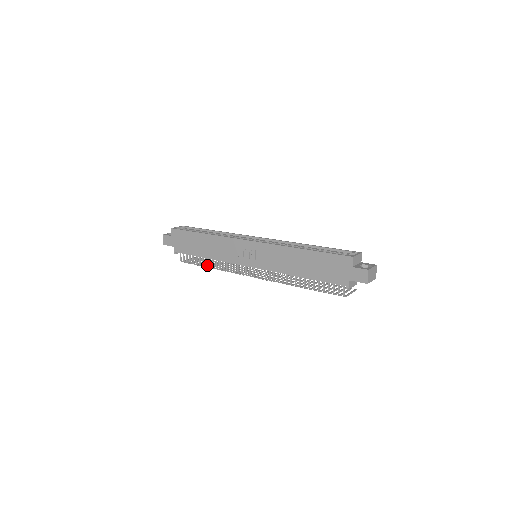
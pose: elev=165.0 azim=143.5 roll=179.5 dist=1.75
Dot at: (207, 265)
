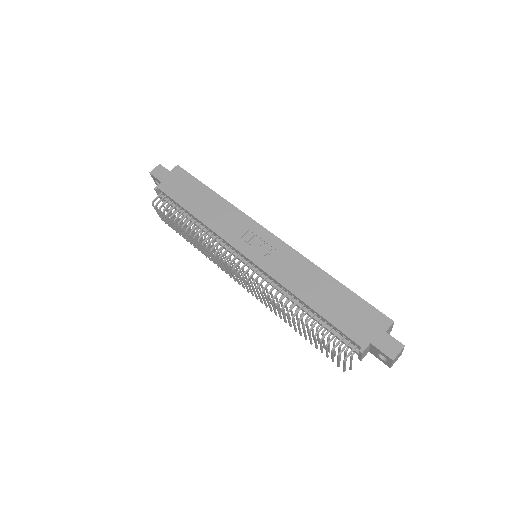
Dot at: occluded
